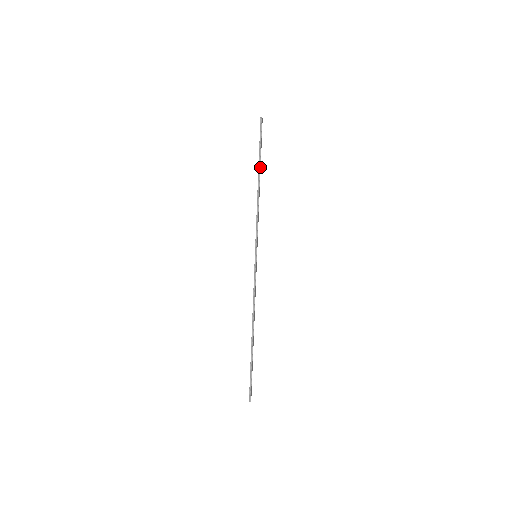
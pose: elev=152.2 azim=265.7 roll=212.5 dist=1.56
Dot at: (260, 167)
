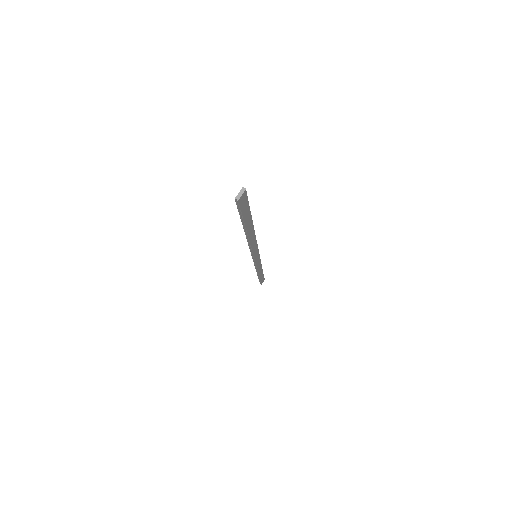
Dot at: (249, 225)
